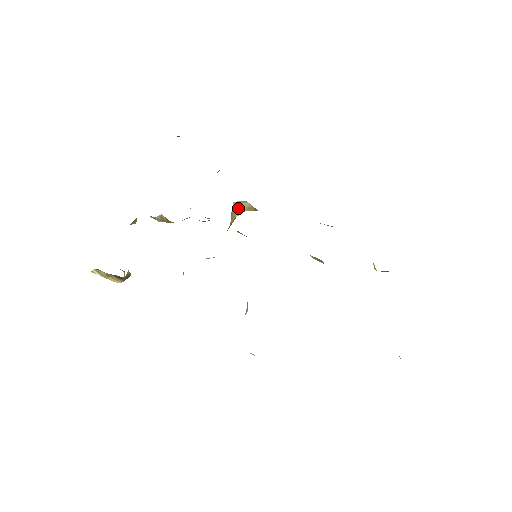
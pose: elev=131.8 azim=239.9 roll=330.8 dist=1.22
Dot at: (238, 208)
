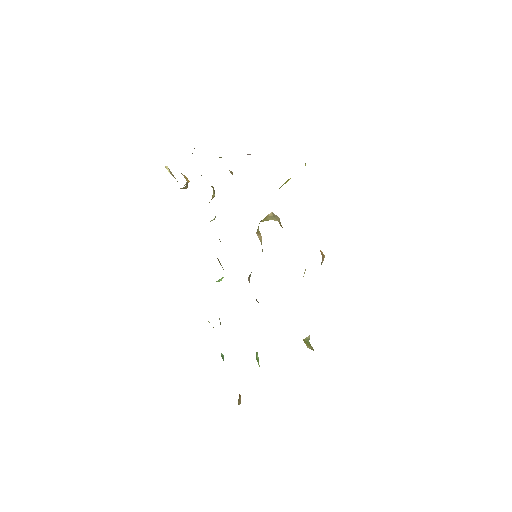
Dot at: (275, 217)
